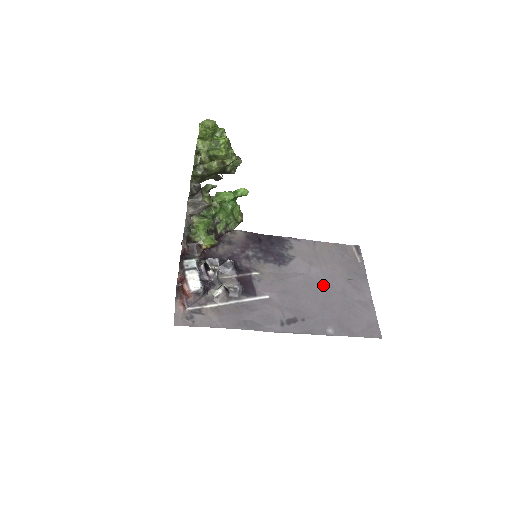
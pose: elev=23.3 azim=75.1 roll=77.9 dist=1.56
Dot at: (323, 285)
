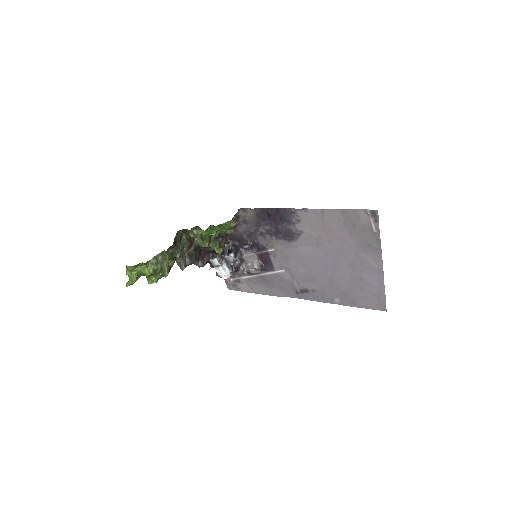
Dot at: (332, 259)
